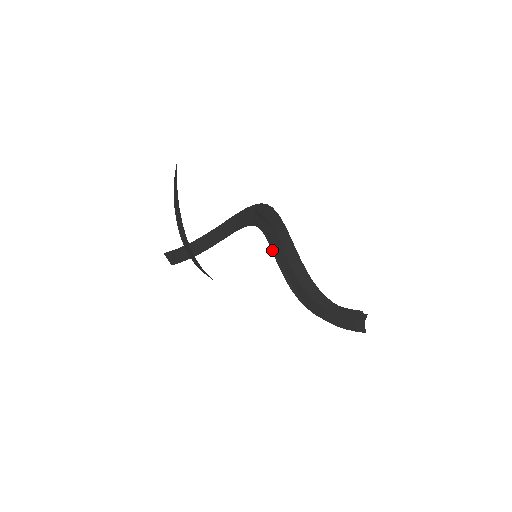
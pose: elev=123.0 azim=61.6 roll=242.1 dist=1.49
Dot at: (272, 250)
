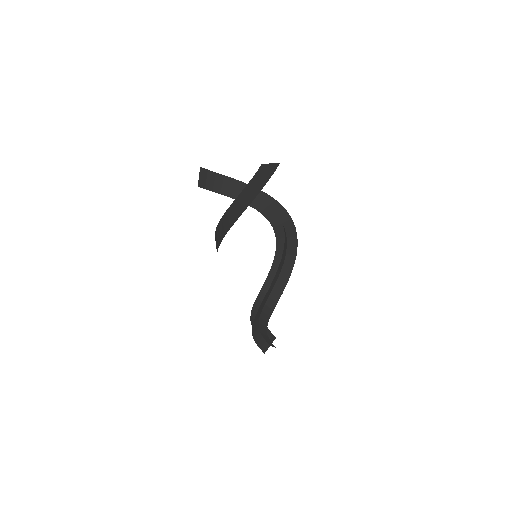
Dot at: (269, 274)
